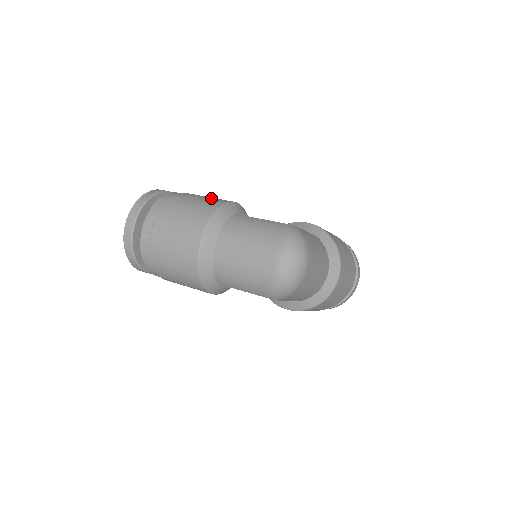
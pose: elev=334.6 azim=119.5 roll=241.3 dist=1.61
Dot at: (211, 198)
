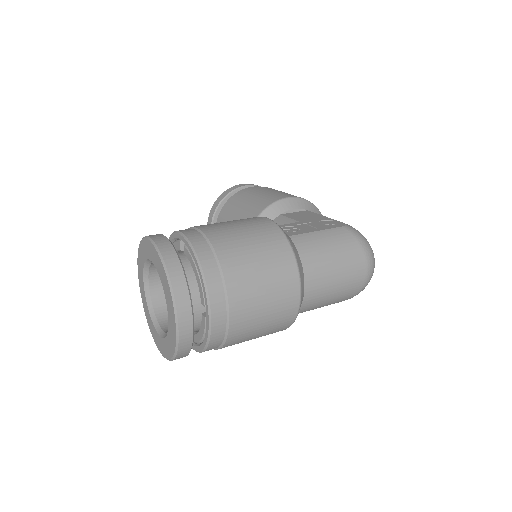
Dot at: (252, 229)
